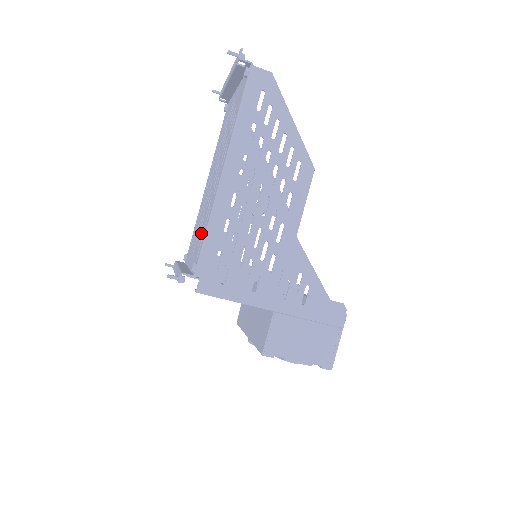
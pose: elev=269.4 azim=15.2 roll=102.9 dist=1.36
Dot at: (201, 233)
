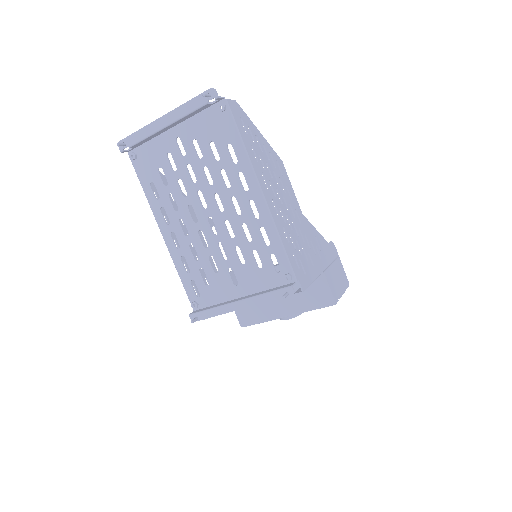
Dot at: (253, 257)
